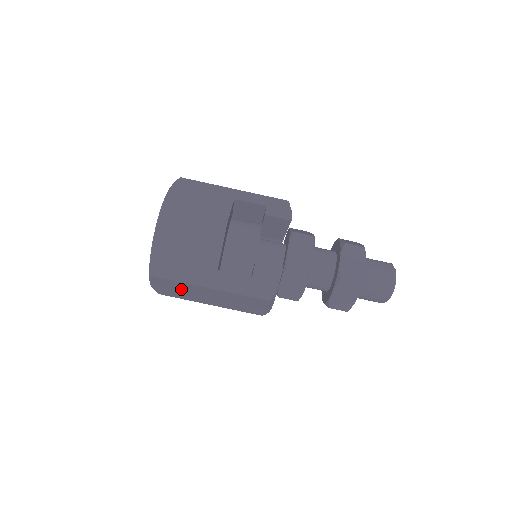
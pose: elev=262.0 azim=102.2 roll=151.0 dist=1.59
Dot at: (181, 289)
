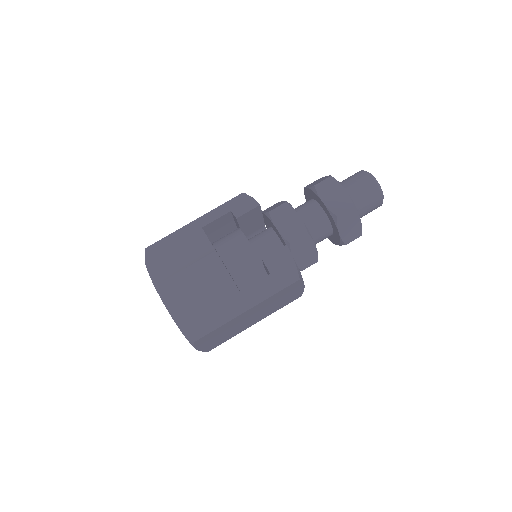
Dot at: (224, 332)
